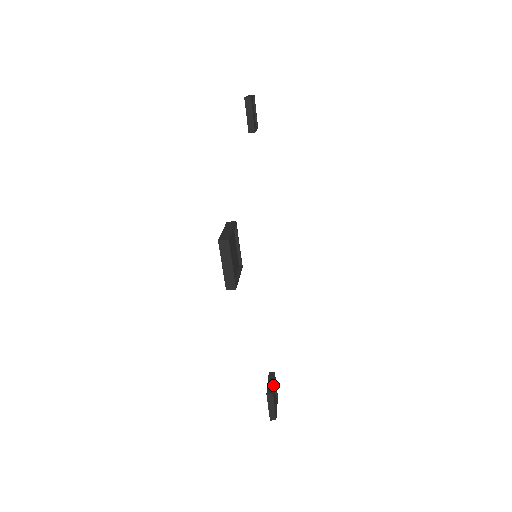
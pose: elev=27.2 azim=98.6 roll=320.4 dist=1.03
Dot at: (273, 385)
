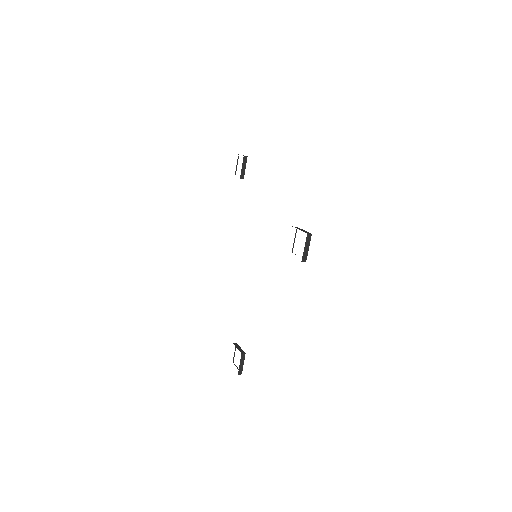
Dot at: occluded
